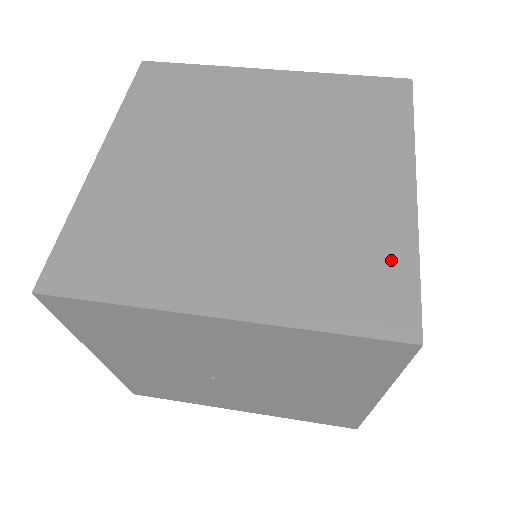
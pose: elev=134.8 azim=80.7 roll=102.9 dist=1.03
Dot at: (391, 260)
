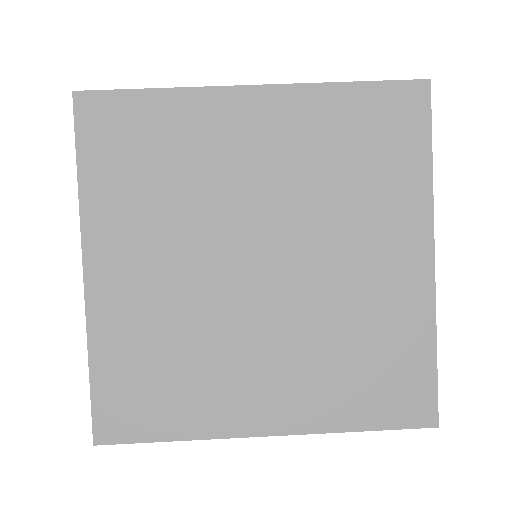
Dot at: (412, 351)
